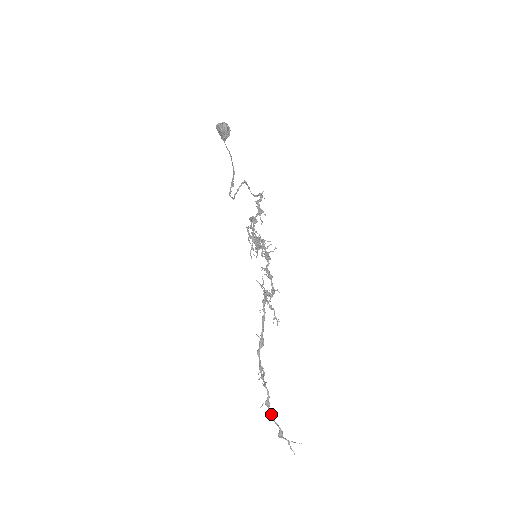
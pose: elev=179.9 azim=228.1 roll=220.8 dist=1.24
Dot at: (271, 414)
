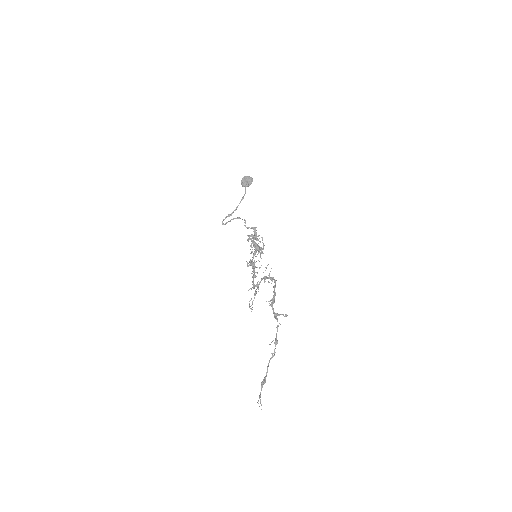
Dot at: (275, 352)
